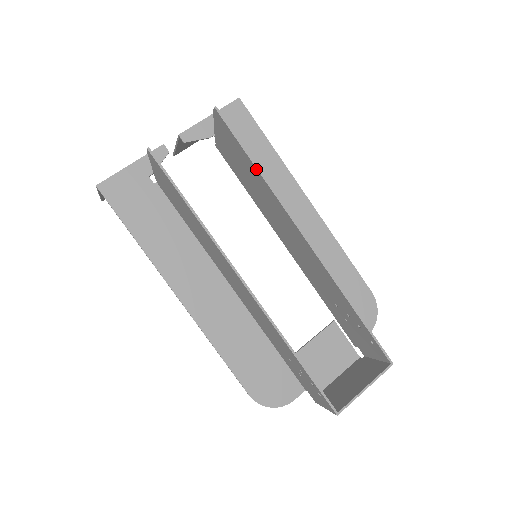
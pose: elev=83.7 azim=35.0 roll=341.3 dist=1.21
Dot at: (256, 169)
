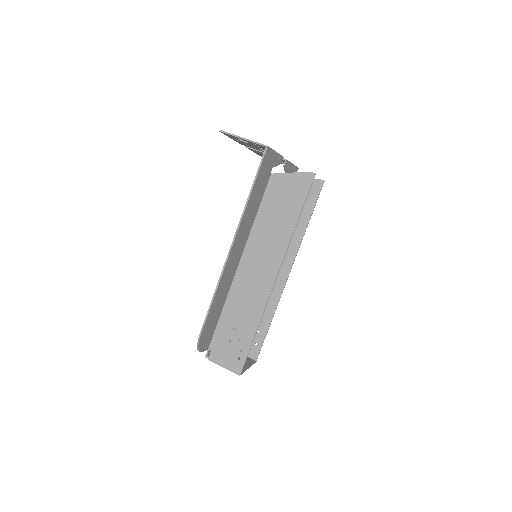
Dot at: (307, 223)
